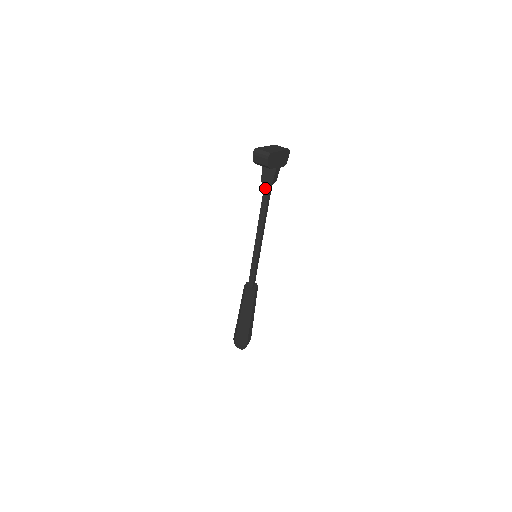
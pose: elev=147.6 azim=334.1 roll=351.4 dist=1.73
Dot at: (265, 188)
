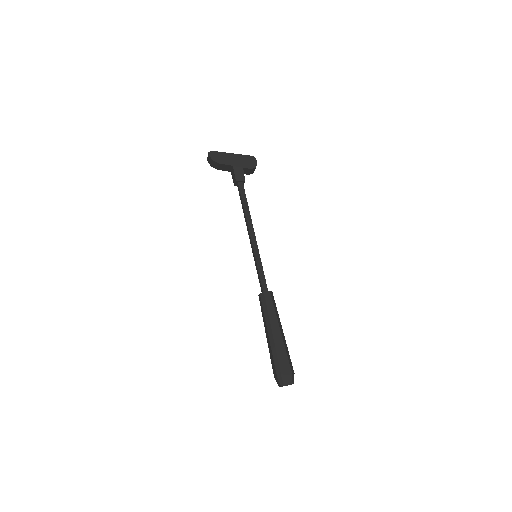
Dot at: (238, 189)
